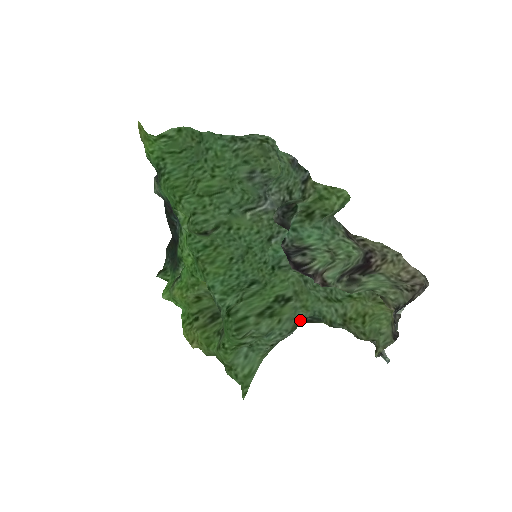
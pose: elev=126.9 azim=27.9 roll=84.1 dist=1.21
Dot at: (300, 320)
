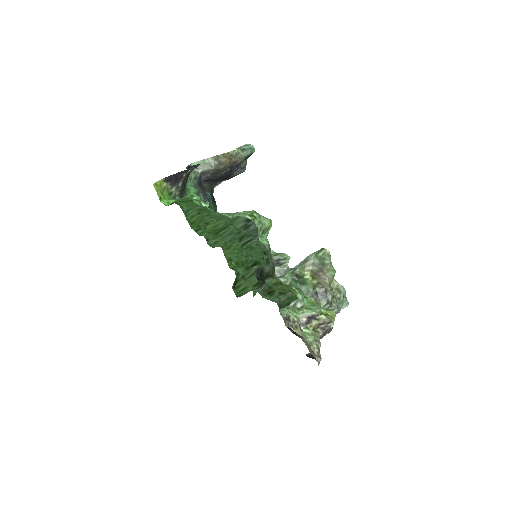
Dot at: occluded
